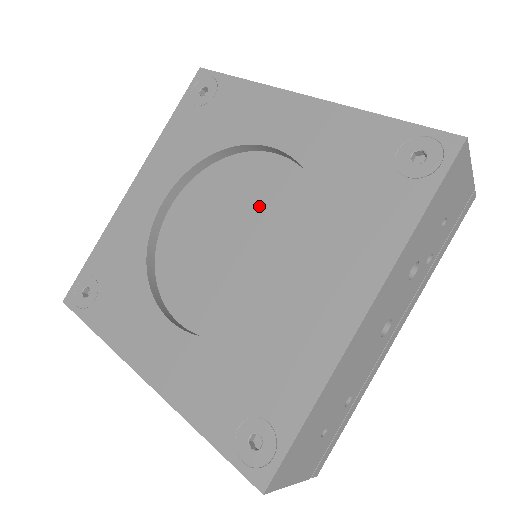
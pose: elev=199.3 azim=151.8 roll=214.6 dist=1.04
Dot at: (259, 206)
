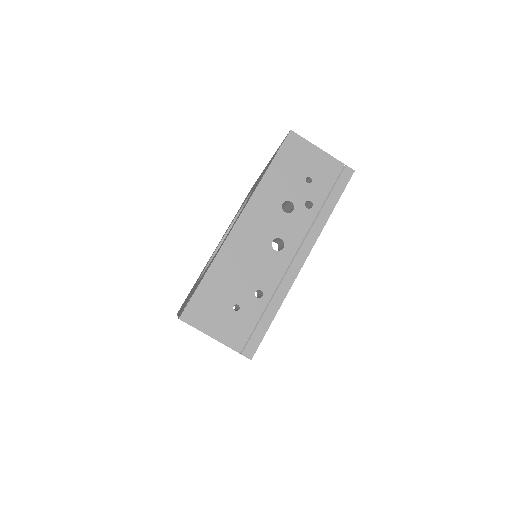
Dot at: occluded
